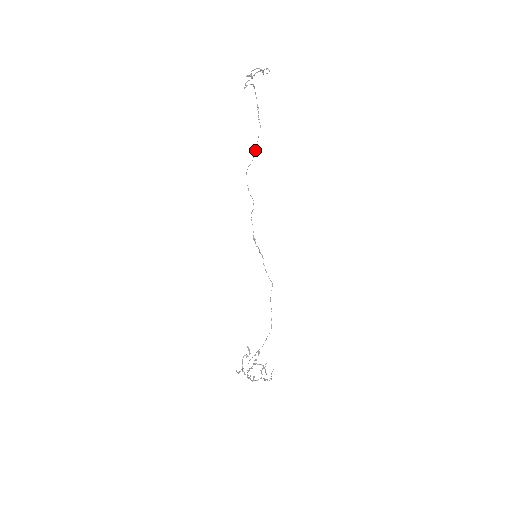
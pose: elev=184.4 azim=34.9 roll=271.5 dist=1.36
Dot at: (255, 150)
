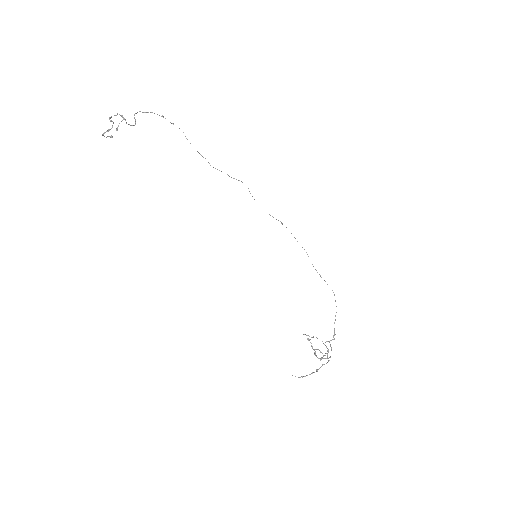
Dot at: occluded
